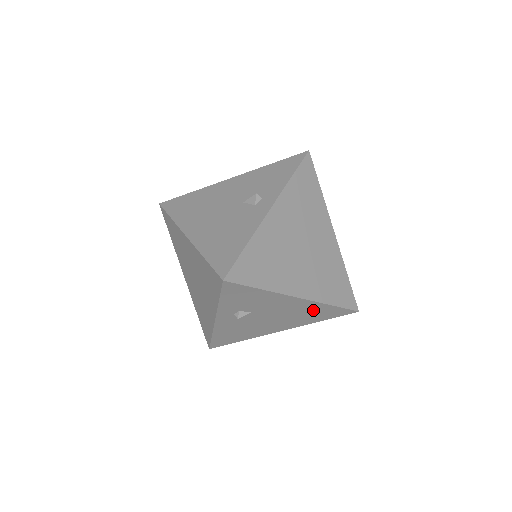
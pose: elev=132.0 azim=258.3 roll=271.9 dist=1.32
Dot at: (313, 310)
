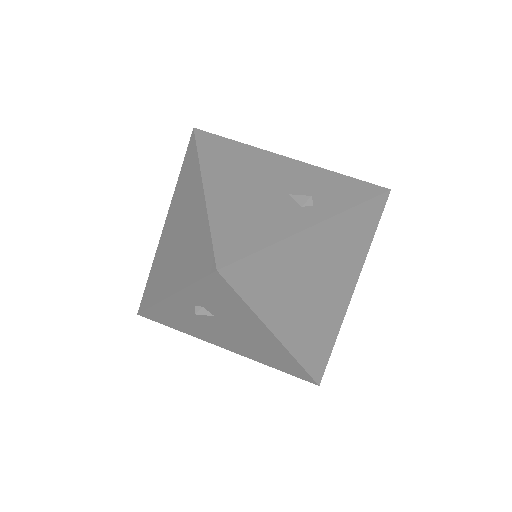
Dot at: (278, 356)
